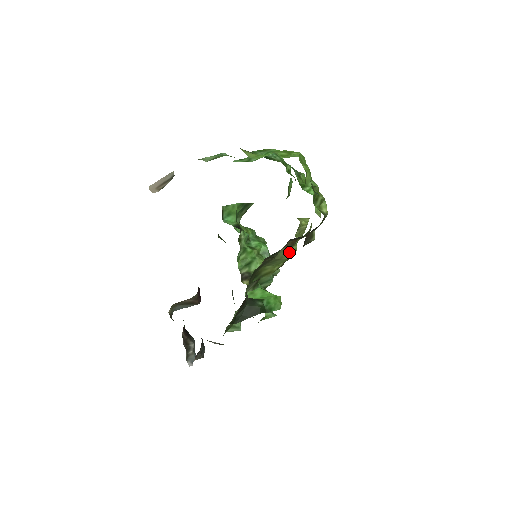
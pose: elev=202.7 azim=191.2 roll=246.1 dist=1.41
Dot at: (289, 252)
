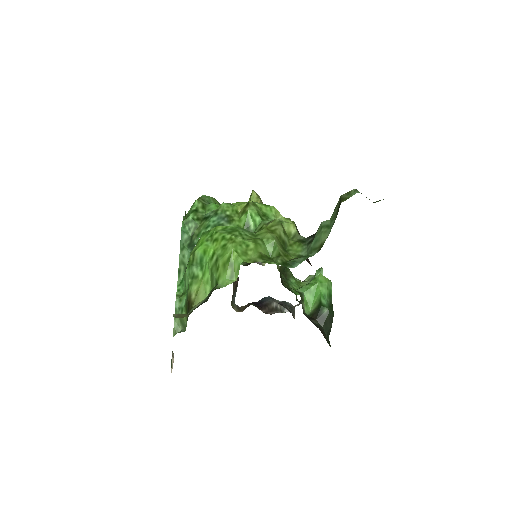
Dot at: occluded
